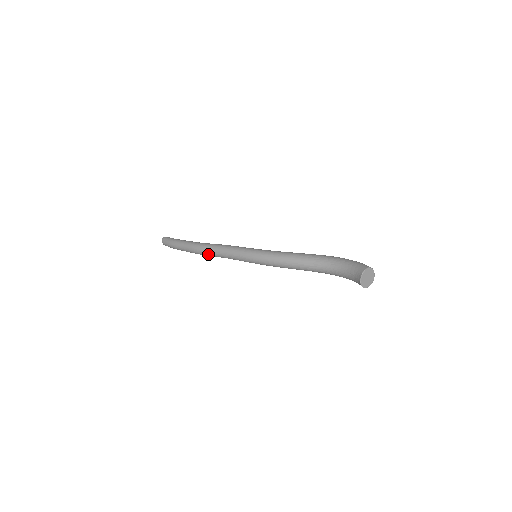
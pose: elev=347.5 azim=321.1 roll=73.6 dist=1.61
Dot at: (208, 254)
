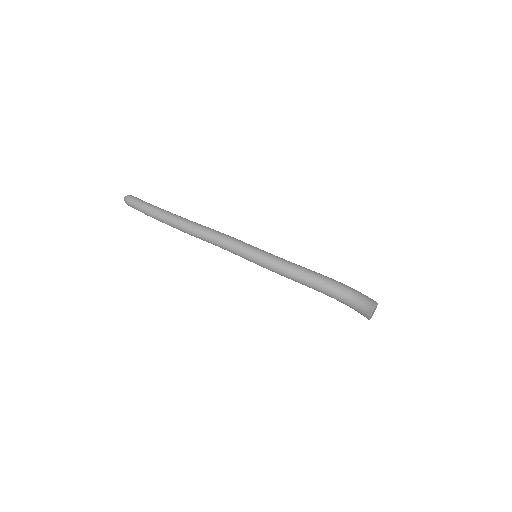
Dot at: (199, 236)
